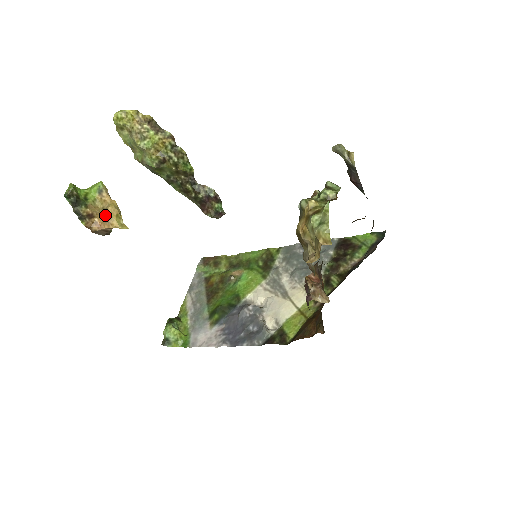
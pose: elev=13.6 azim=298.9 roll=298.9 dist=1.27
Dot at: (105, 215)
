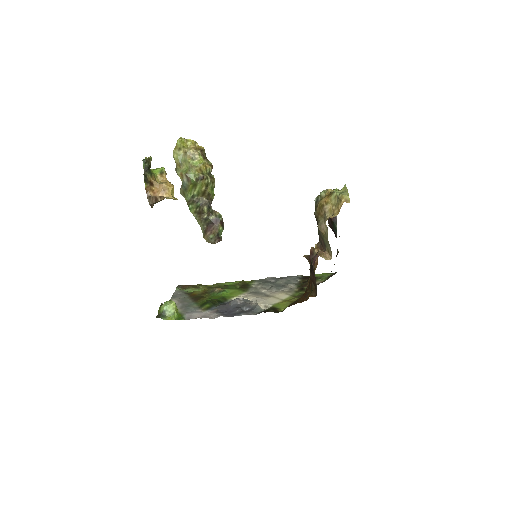
Dot at: (164, 185)
